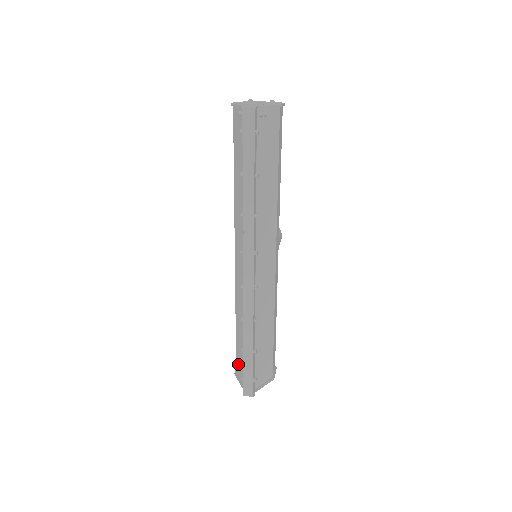
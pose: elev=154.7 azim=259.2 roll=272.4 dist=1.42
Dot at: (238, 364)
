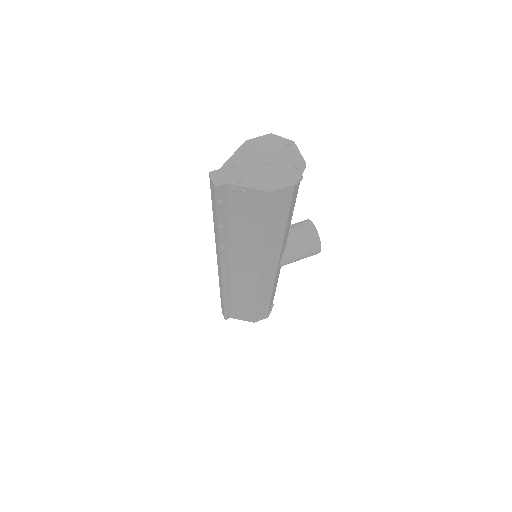
Dot at: occluded
